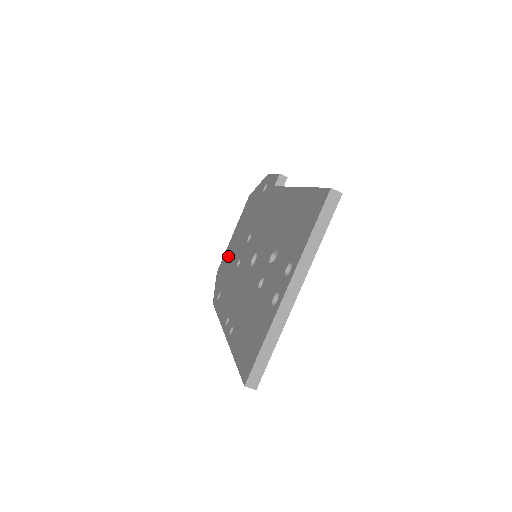
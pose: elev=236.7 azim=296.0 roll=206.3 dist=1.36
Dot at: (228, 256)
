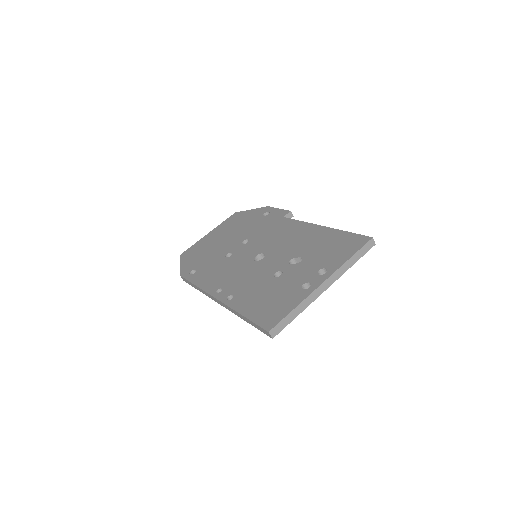
Dot at: (204, 247)
